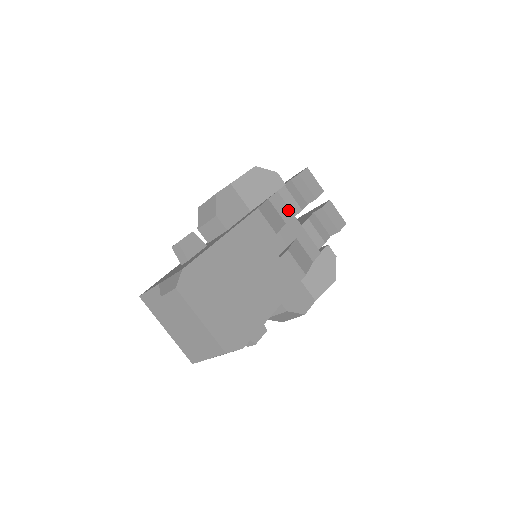
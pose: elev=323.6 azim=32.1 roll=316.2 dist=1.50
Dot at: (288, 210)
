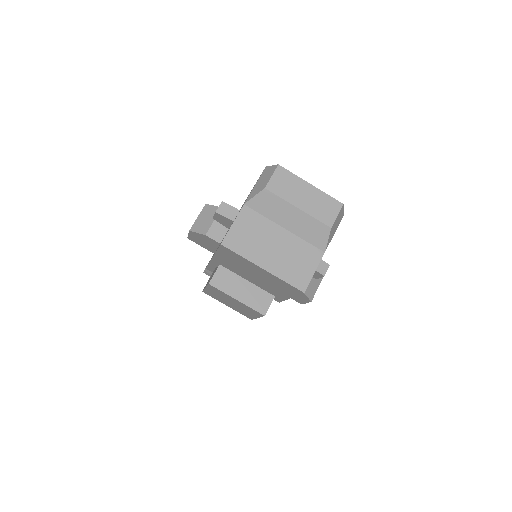
Dot at: occluded
